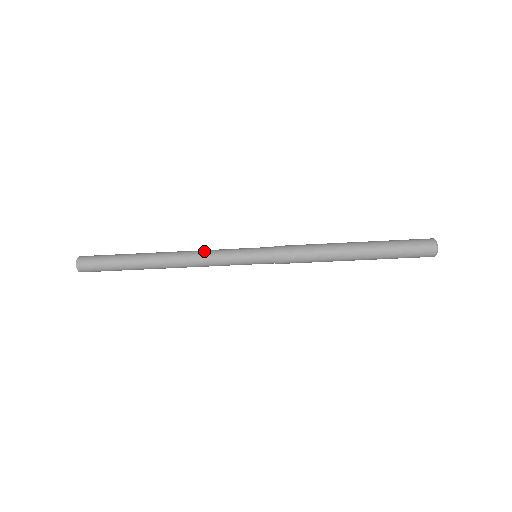
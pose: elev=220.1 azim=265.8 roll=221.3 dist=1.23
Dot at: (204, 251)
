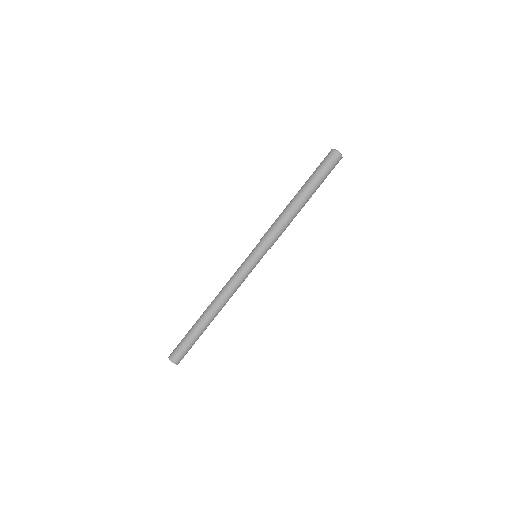
Dot at: occluded
